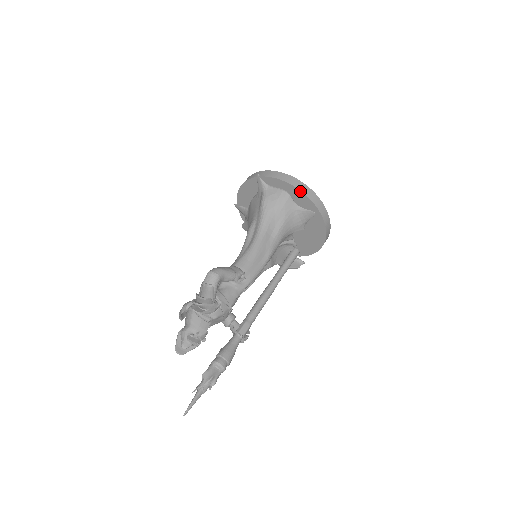
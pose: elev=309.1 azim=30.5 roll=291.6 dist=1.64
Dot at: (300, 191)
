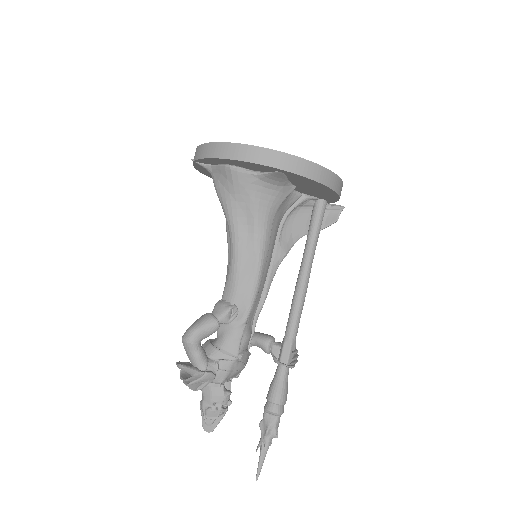
Dot at: (238, 161)
